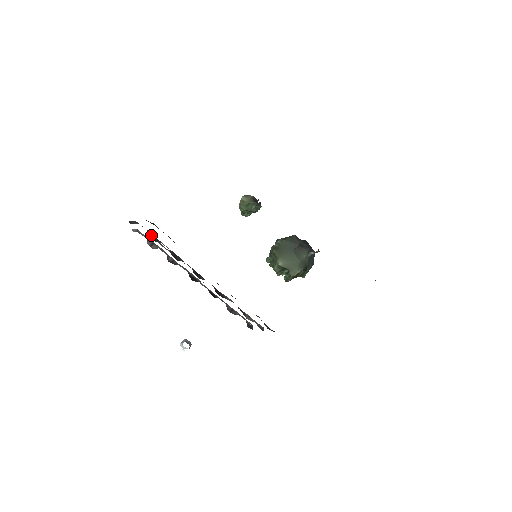
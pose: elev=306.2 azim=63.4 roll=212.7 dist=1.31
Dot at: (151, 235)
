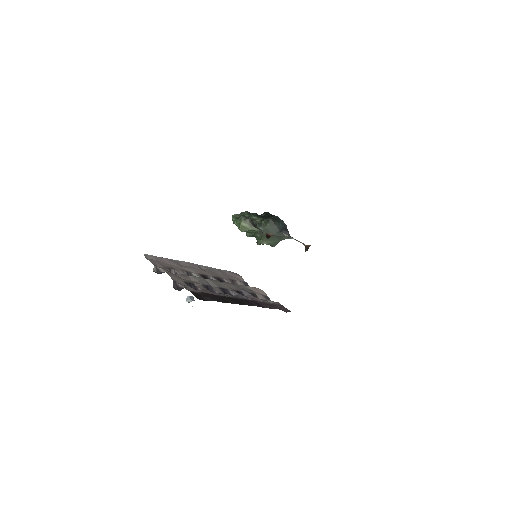
Dot at: (187, 284)
